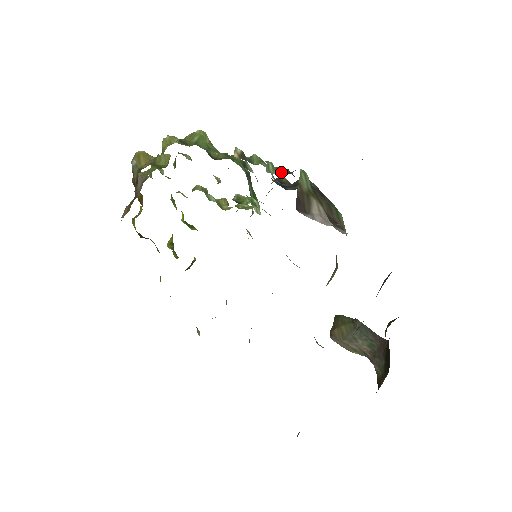
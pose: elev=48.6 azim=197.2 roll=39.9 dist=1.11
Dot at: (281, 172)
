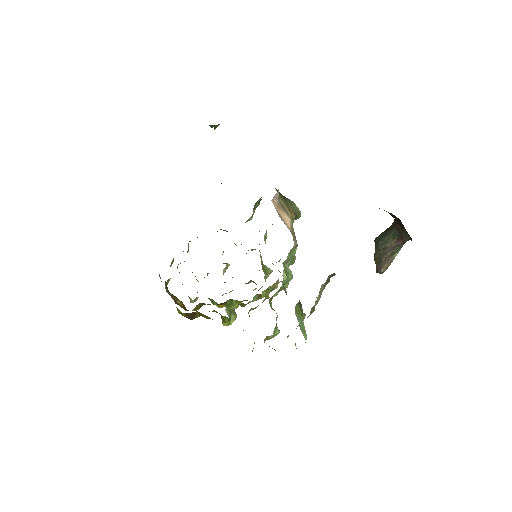
Dot at: occluded
